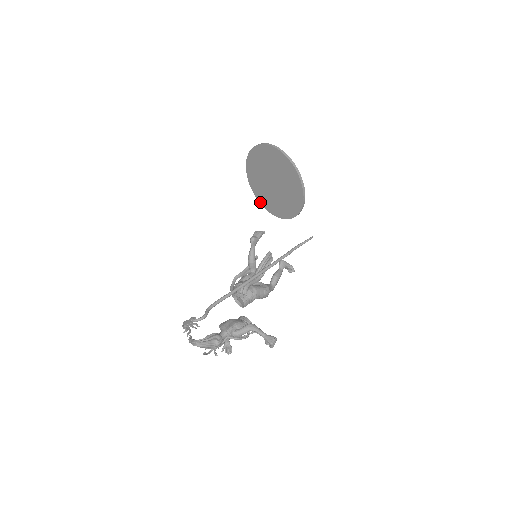
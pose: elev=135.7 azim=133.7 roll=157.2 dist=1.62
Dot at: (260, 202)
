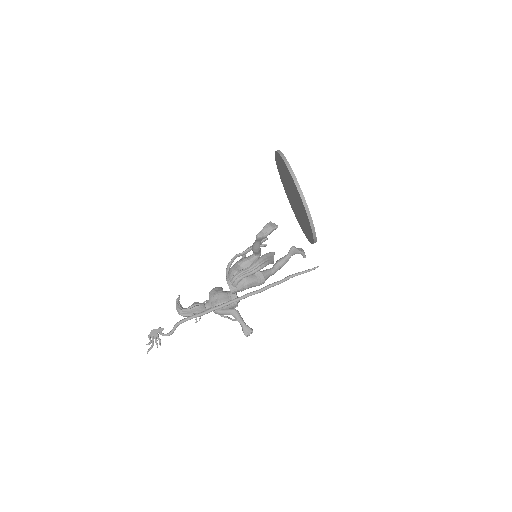
Dot at: (285, 190)
